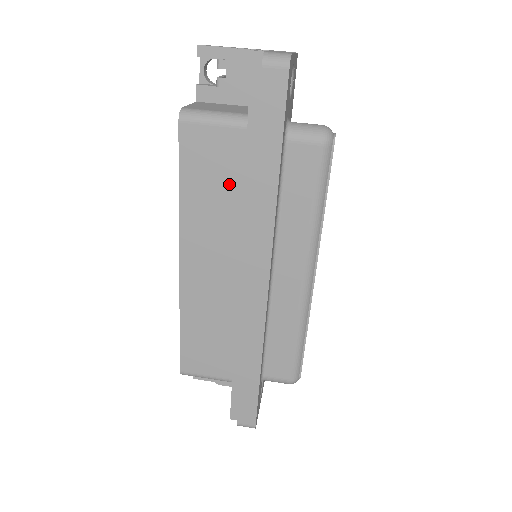
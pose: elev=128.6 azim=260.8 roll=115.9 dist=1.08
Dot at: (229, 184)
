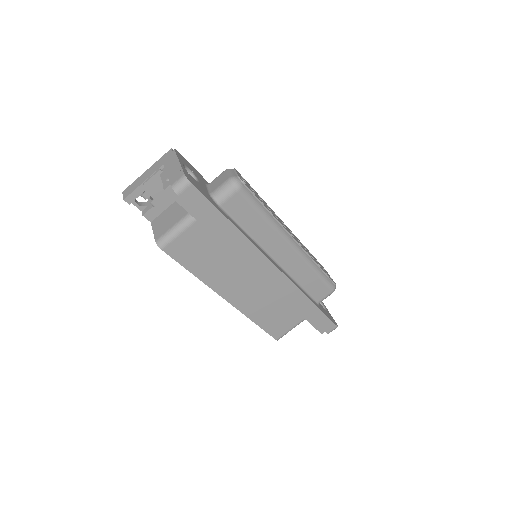
Dot at: (214, 249)
